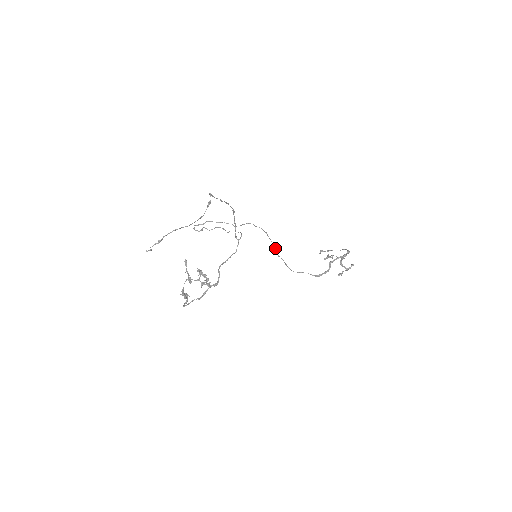
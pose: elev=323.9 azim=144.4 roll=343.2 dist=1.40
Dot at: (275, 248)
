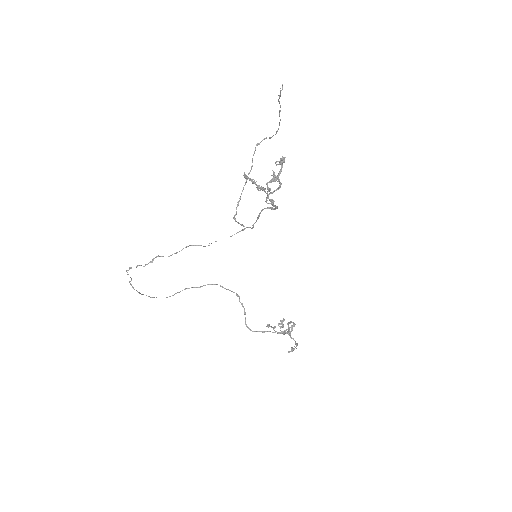
Dot at: (238, 295)
